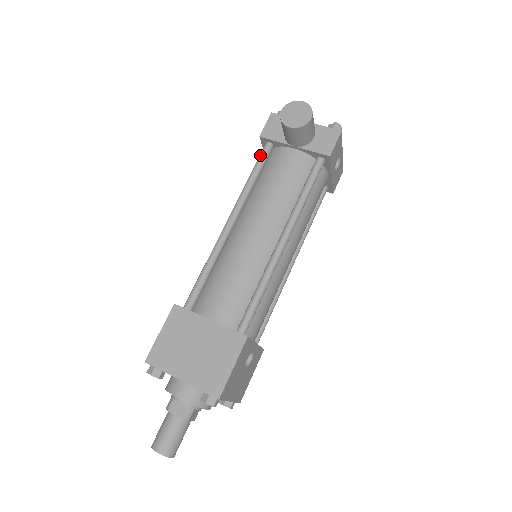
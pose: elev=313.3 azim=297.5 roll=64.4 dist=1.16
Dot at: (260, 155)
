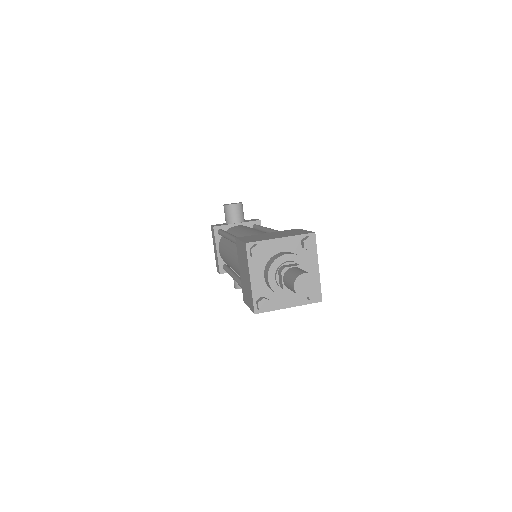
Dot at: (220, 231)
